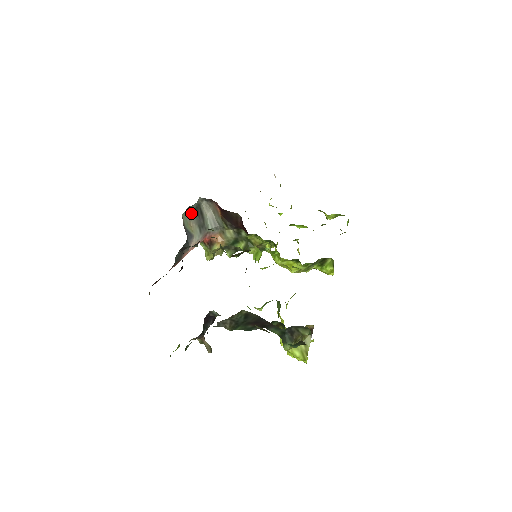
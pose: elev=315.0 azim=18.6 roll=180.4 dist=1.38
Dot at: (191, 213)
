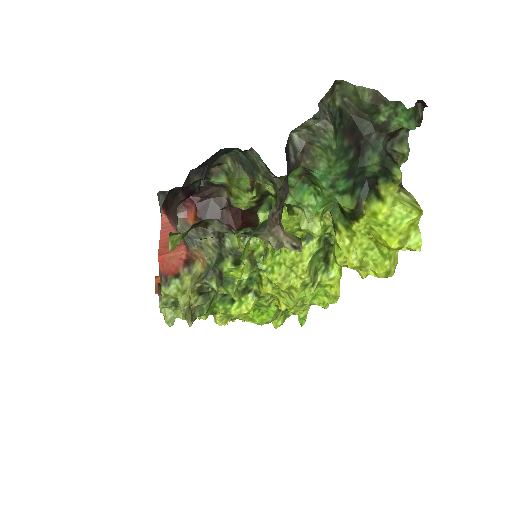
Dot at: occluded
